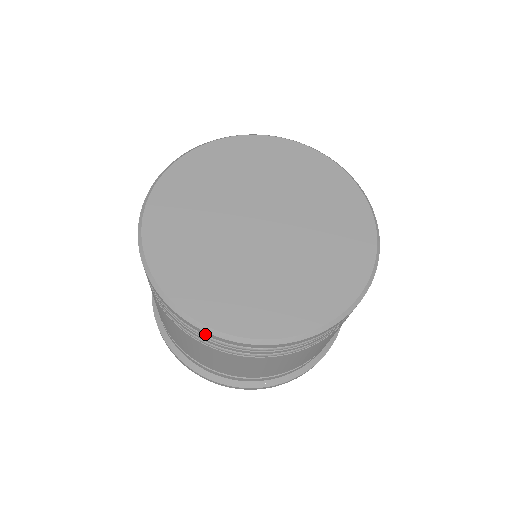
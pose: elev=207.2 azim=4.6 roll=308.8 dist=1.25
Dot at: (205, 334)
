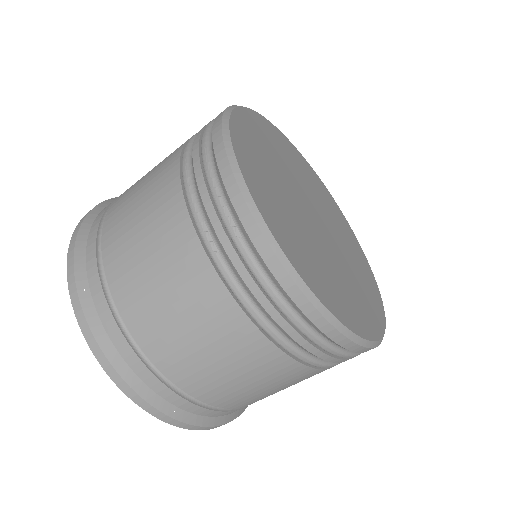
Dot at: (361, 352)
